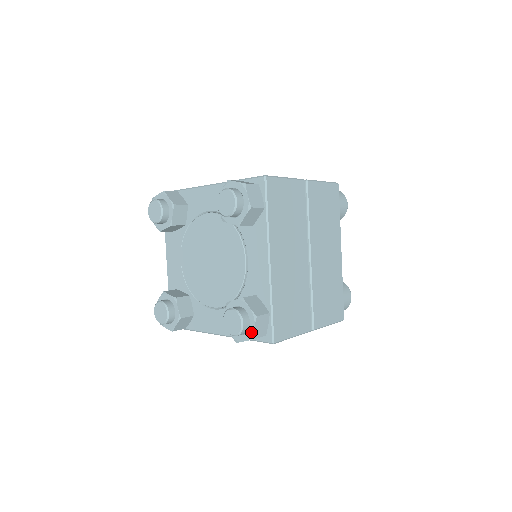
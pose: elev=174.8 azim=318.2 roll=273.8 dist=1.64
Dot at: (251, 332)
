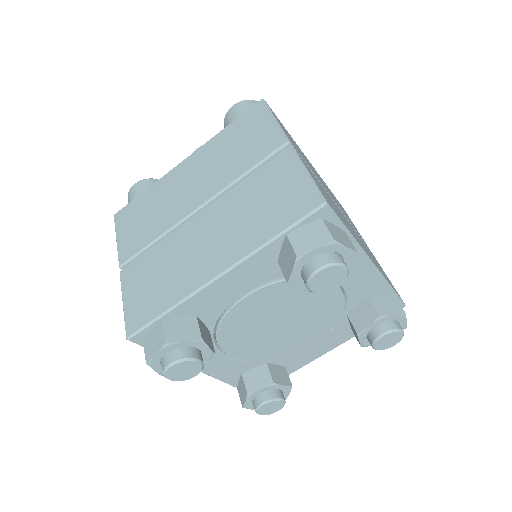
Dot at: (404, 326)
